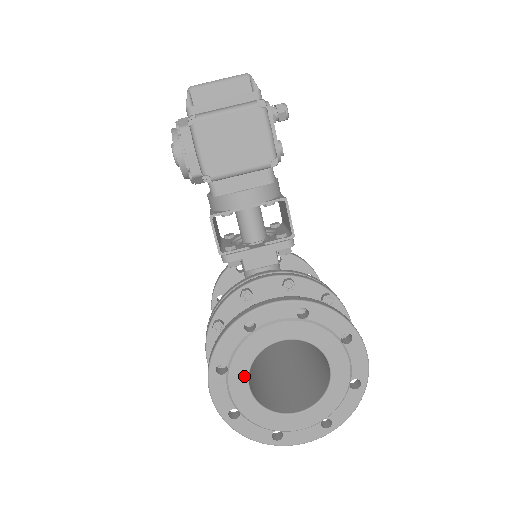
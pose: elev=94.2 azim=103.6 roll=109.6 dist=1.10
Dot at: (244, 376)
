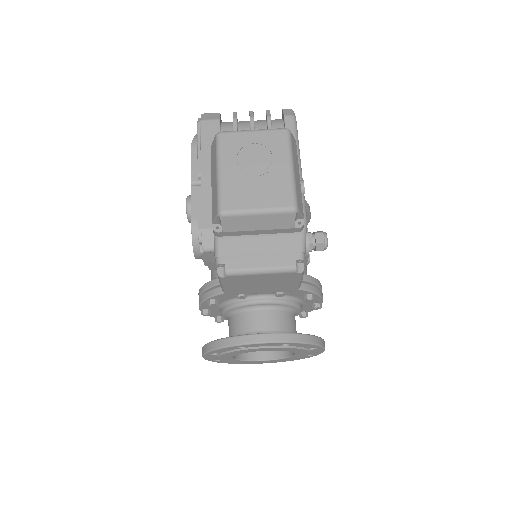
Dot at: (230, 356)
